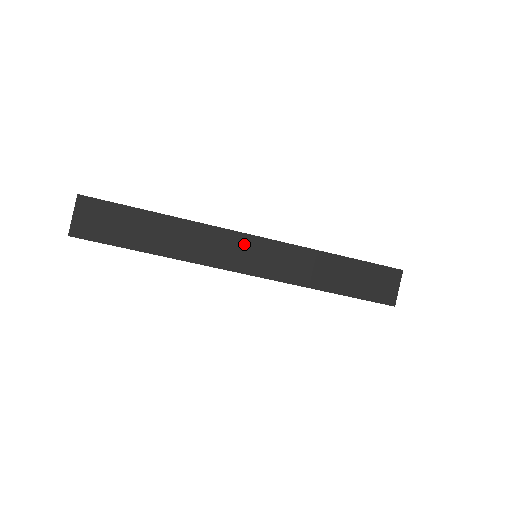
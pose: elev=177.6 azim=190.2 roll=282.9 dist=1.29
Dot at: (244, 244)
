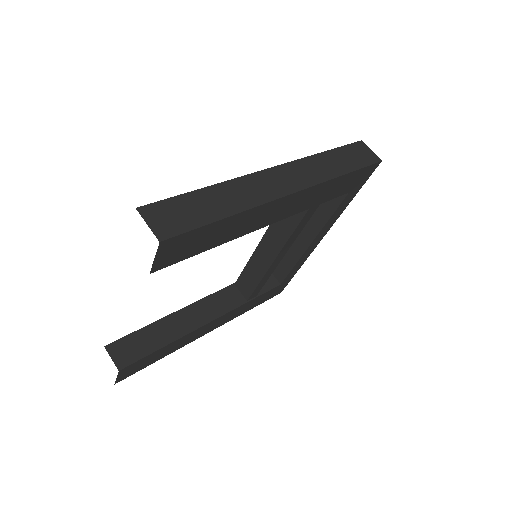
Dot at: (274, 175)
